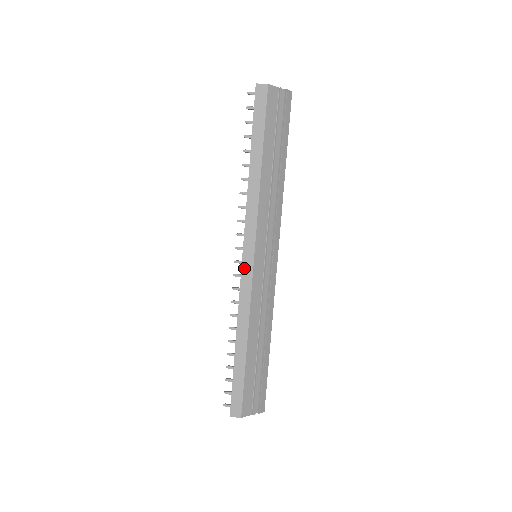
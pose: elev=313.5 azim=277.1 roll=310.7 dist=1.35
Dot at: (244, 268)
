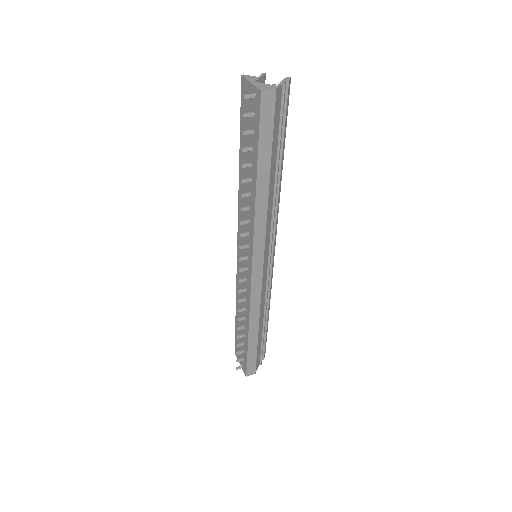
Dot at: (254, 278)
